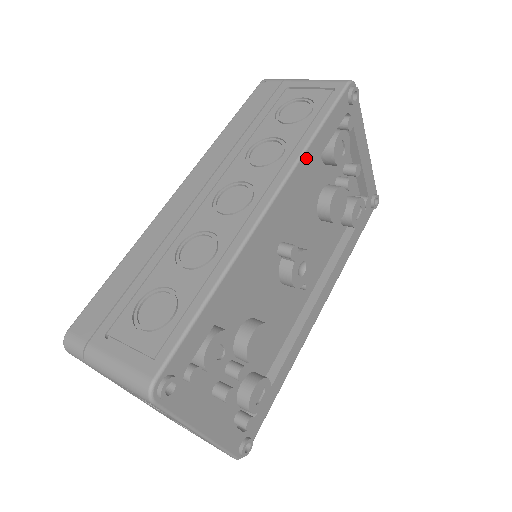
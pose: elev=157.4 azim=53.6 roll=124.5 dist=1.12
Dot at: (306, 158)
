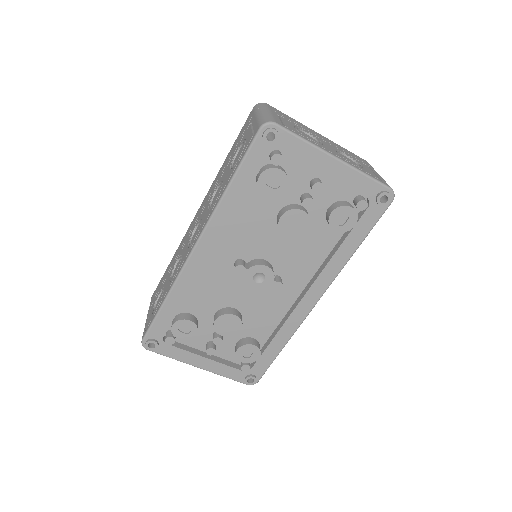
Dot at: (223, 207)
